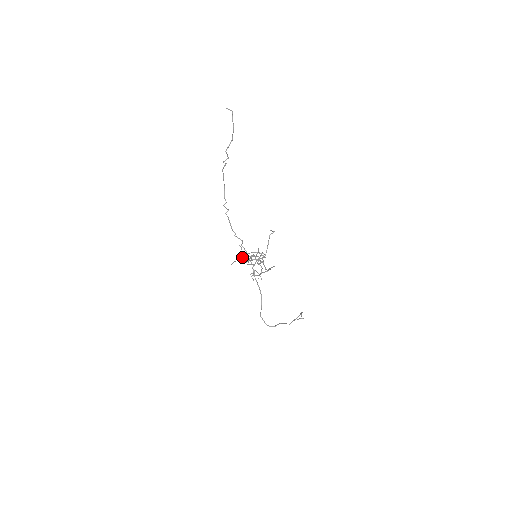
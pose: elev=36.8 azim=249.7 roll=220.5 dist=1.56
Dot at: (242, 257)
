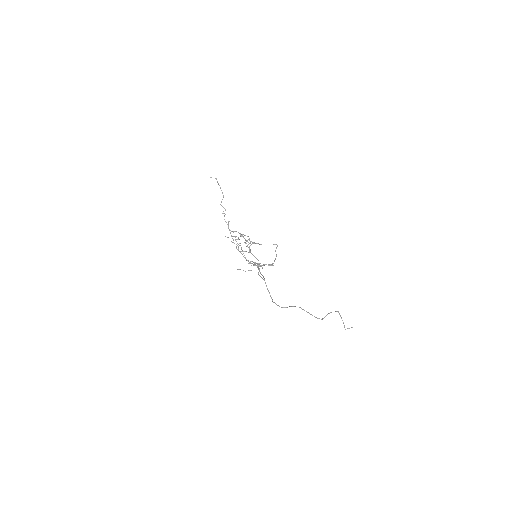
Dot at: occluded
